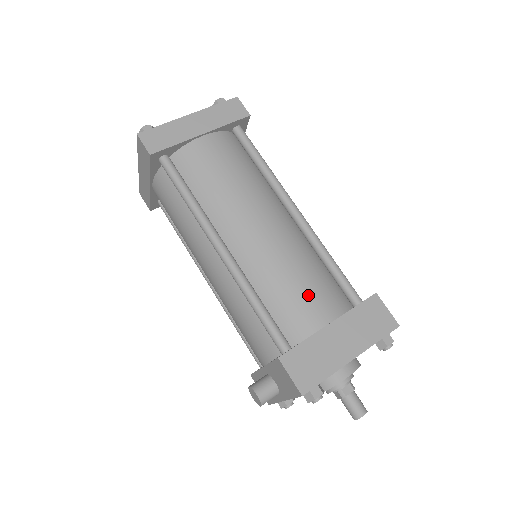
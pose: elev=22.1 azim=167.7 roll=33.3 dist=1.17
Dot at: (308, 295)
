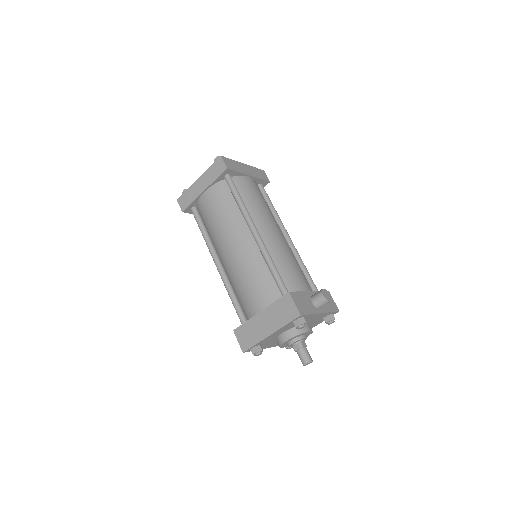
Dot at: (251, 293)
